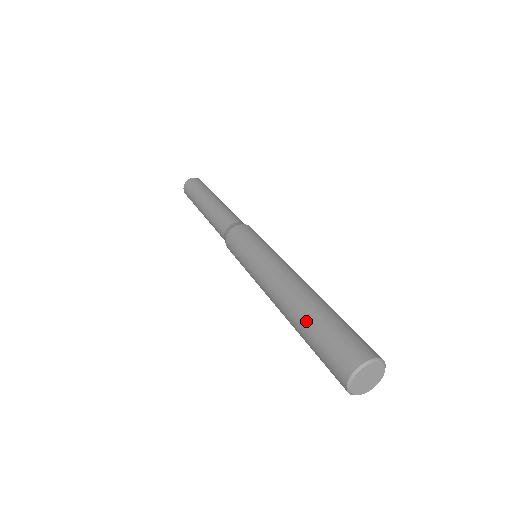
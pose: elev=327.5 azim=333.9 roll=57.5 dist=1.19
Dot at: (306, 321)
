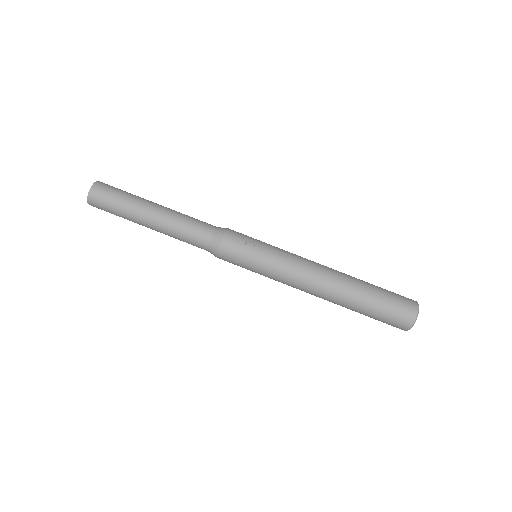
Dot at: occluded
